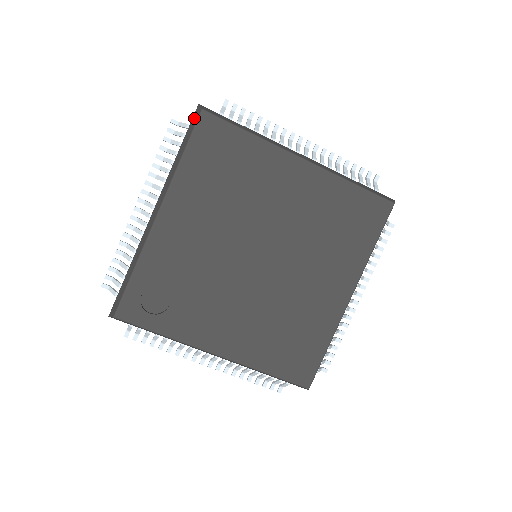
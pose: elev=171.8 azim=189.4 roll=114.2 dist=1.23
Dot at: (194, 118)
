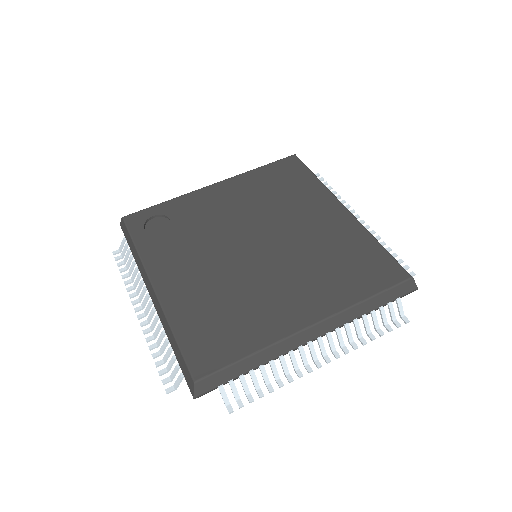
Dot at: occluded
